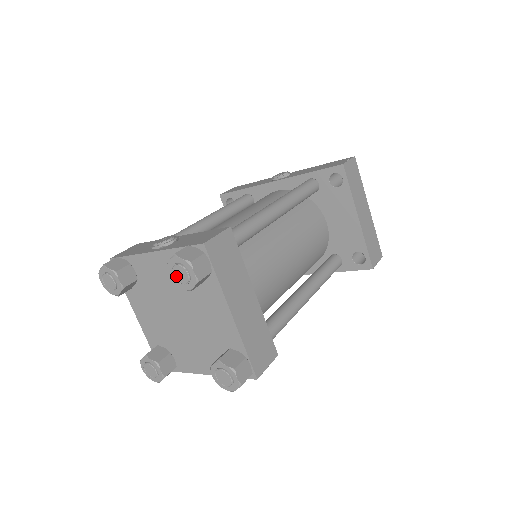
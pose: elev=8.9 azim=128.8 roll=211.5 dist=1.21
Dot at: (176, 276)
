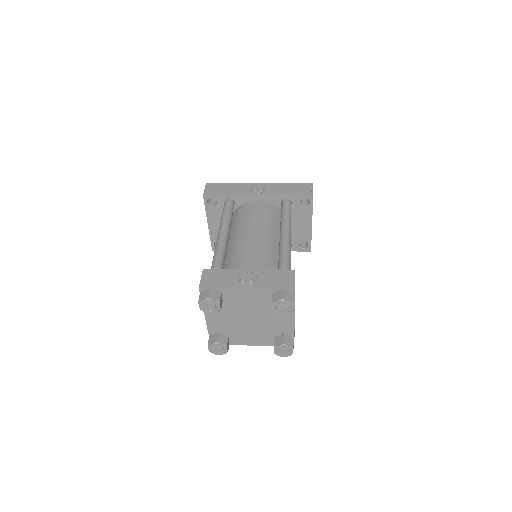
Dot at: (278, 309)
